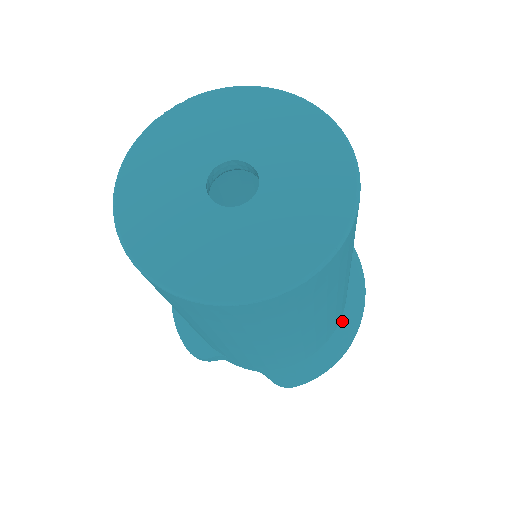
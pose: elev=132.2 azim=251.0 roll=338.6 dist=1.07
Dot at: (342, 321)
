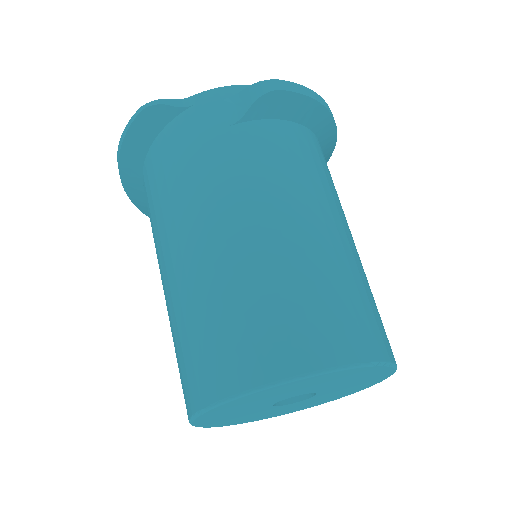
Dot at: occluded
